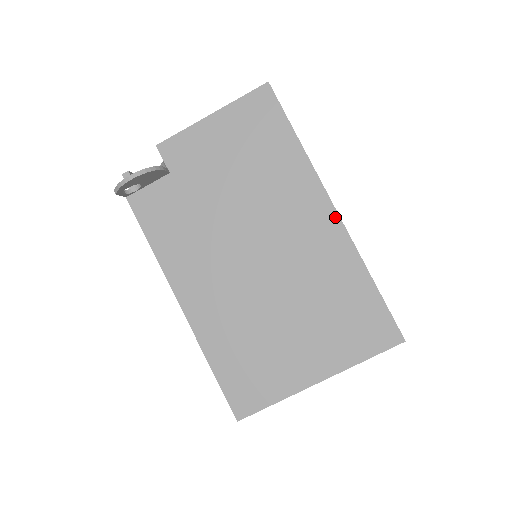
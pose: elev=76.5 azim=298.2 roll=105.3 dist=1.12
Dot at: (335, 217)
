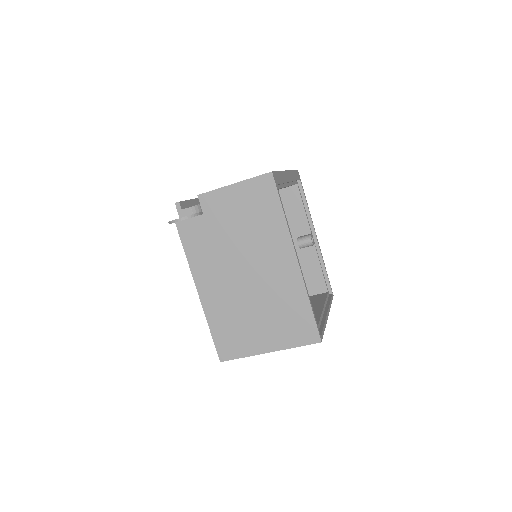
Dot at: (296, 264)
